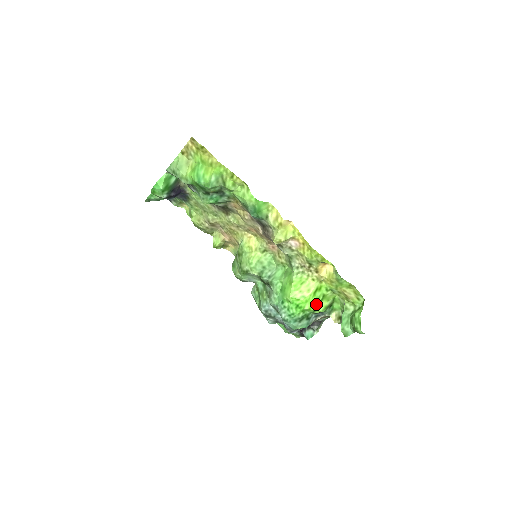
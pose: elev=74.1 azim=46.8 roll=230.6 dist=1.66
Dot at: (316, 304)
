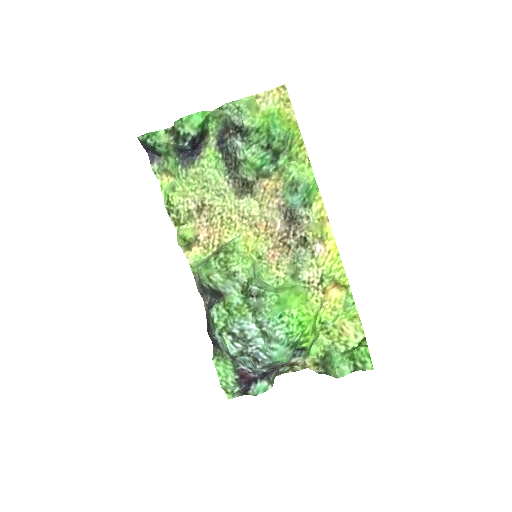
Dot at: (312, 331)
